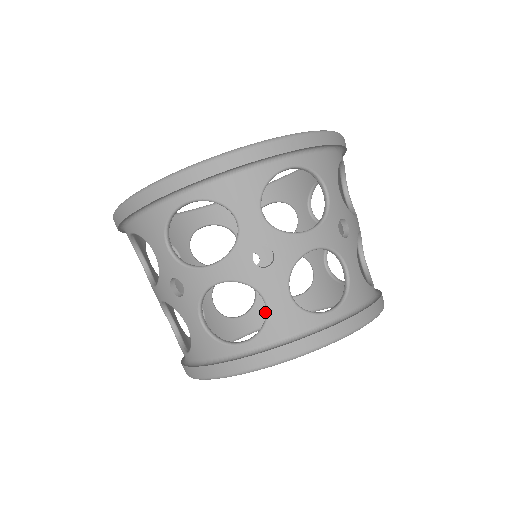
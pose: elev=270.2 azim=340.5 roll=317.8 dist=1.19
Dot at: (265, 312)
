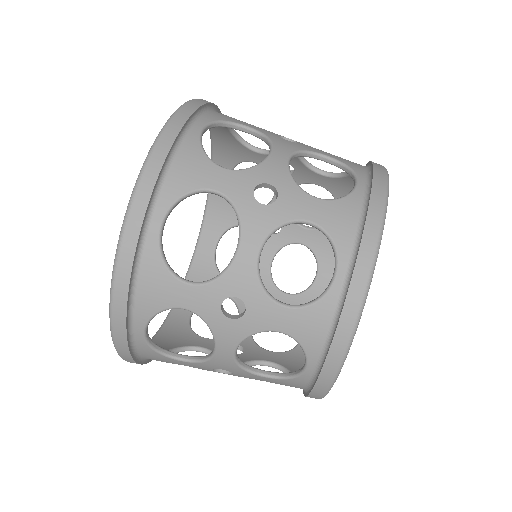
Dot at: (301, 367)
